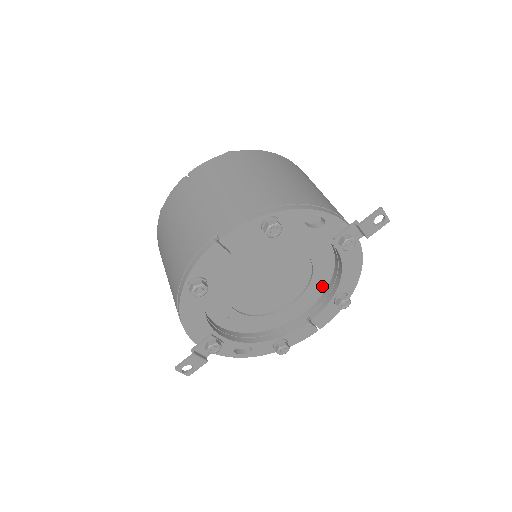
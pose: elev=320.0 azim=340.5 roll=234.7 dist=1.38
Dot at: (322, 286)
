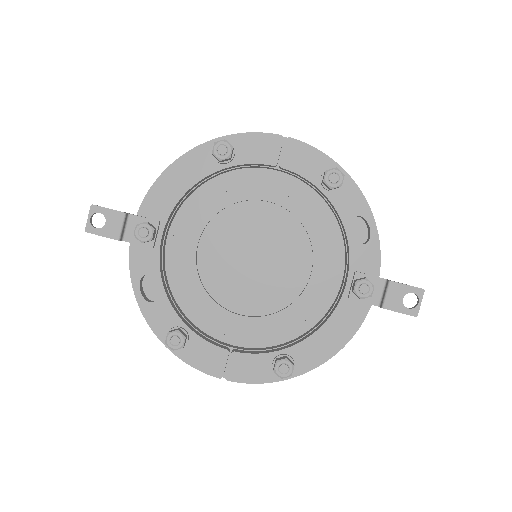
Dot at: (280, 335)
